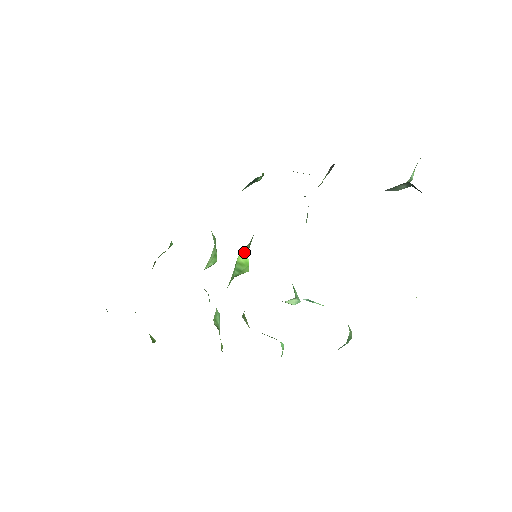
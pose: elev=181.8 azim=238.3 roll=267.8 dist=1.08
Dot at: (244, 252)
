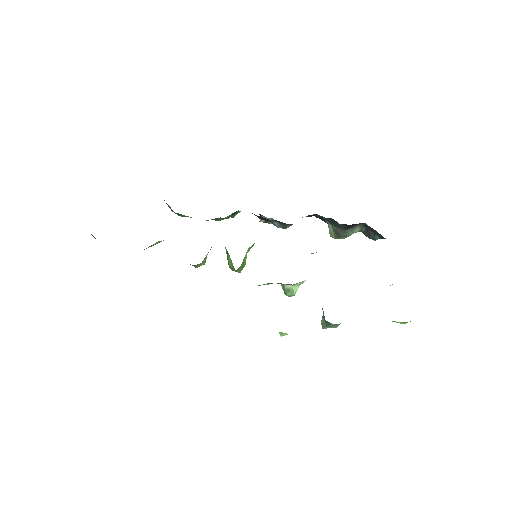
Dot at: (249, 249)
